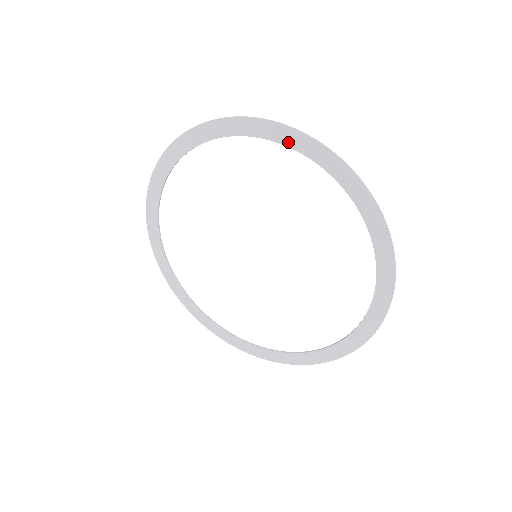
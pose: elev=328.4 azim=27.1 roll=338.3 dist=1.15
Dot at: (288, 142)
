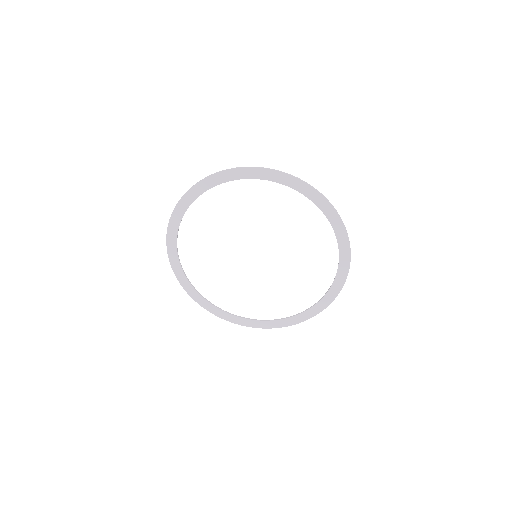
Dot at: (314, 200)
